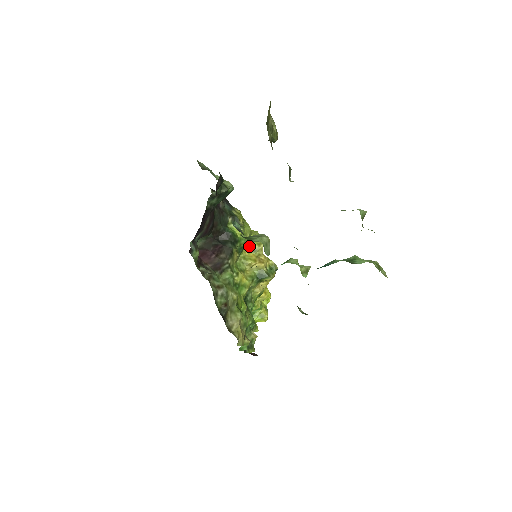
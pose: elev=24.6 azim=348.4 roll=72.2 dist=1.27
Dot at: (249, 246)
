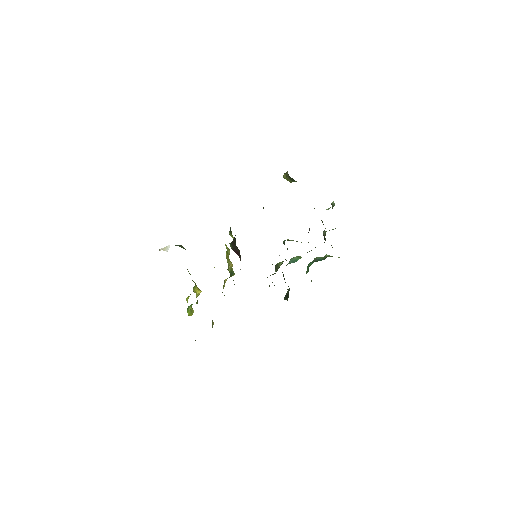
Dot at: occluded
